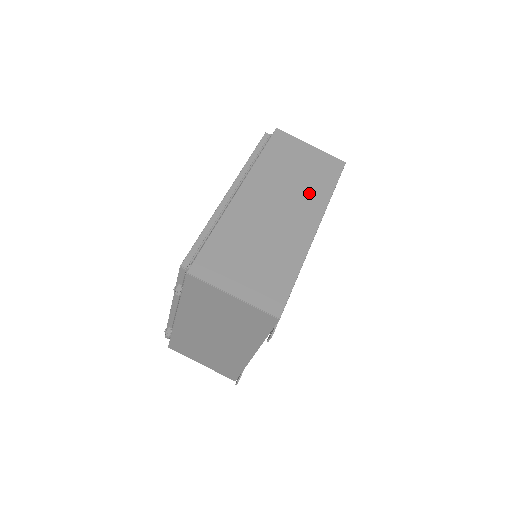
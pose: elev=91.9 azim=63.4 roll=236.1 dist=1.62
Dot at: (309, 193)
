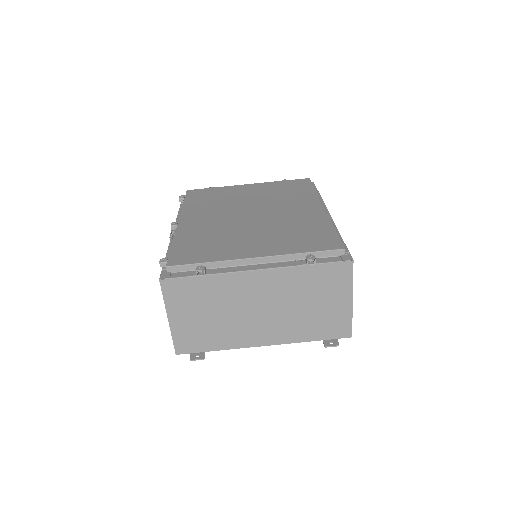
Dot at: occluded
